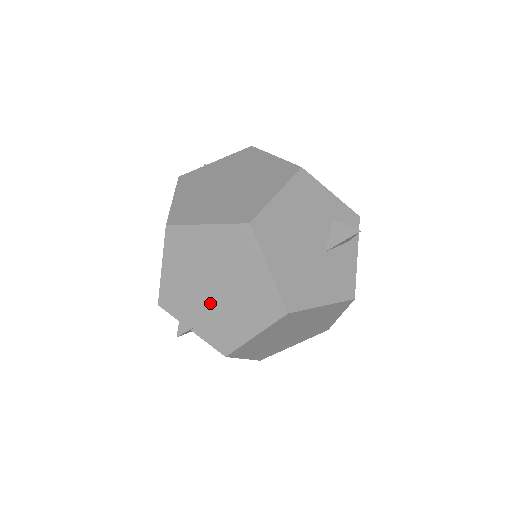
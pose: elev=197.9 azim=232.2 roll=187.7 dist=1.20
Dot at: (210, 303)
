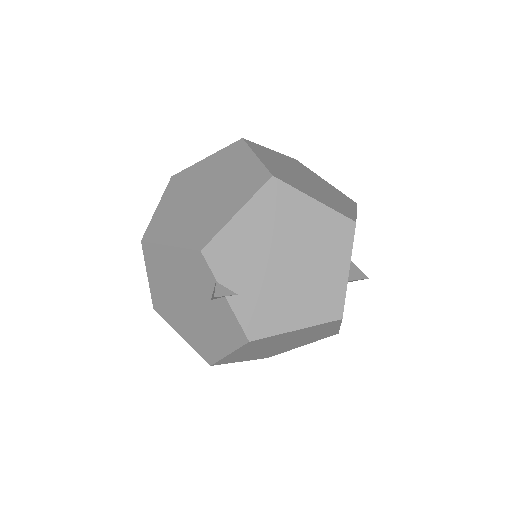
Dot at: (270, 277)
